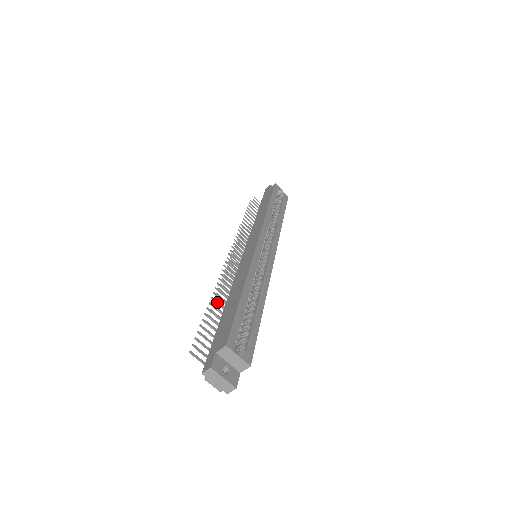
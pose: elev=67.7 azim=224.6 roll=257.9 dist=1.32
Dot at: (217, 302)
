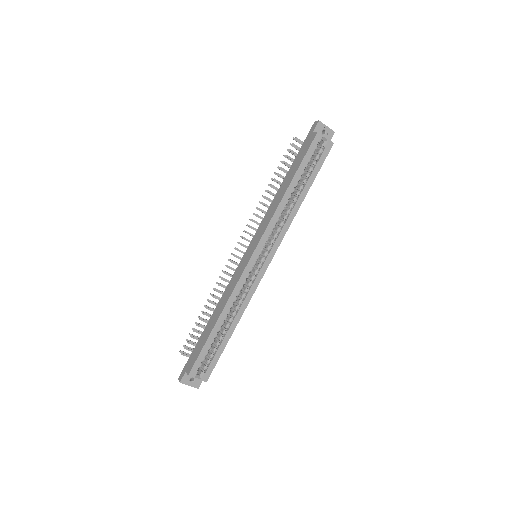
Dot at: (208, 309)
